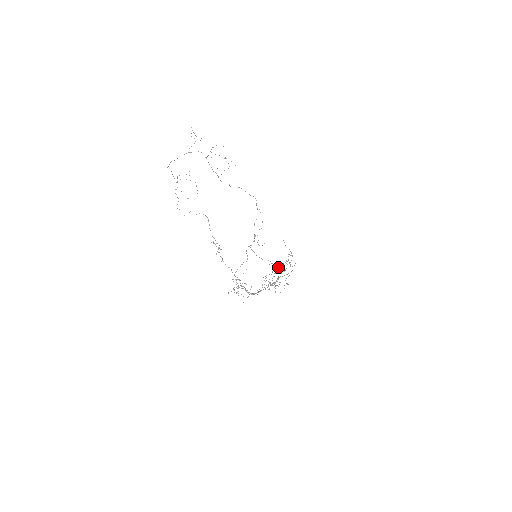
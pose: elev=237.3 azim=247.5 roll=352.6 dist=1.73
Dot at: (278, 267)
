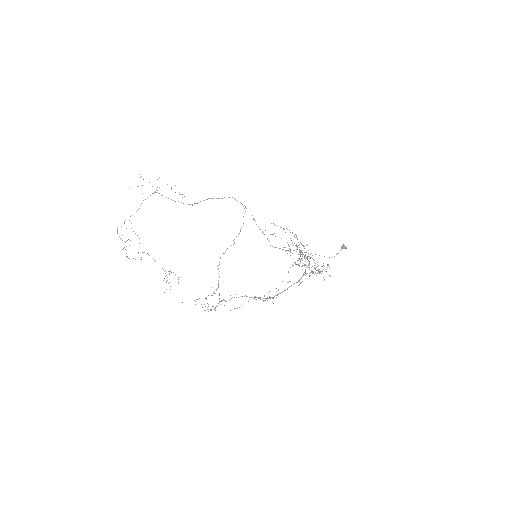
Dot at: occluded
